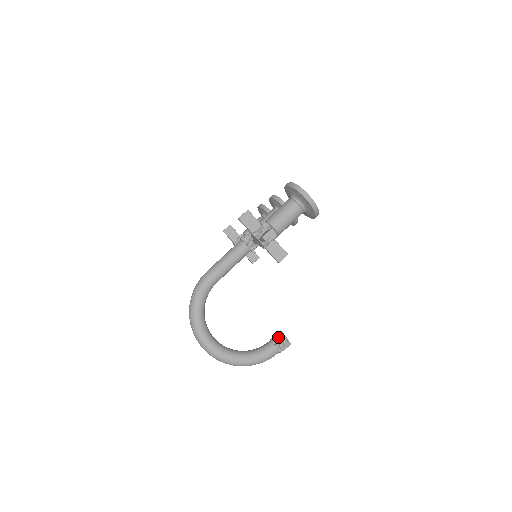
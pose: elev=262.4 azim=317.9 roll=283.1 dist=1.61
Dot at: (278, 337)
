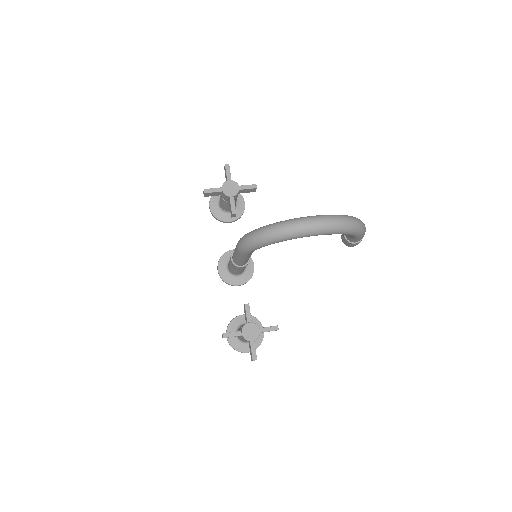
Dot at: occluded
